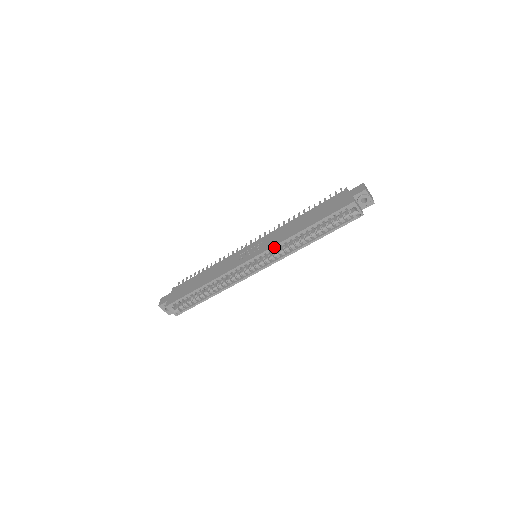
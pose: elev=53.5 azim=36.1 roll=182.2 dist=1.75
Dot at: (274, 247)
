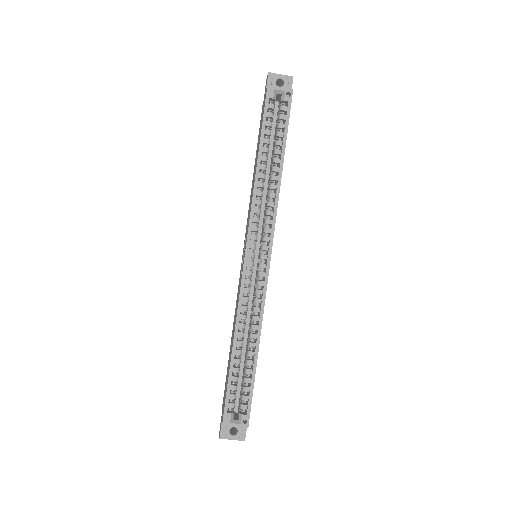
Dot at: (252, 213)
